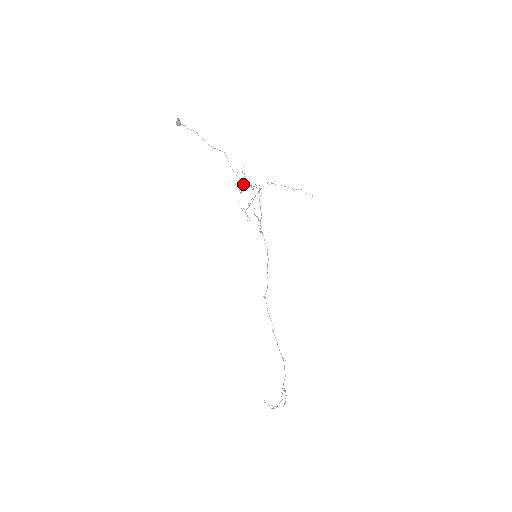
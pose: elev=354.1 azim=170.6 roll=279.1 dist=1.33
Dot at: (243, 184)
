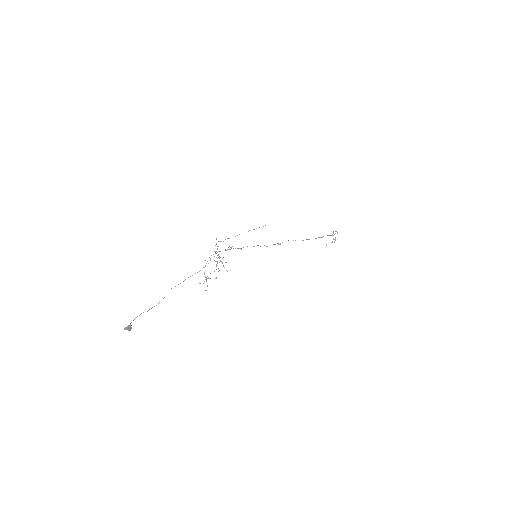
Dot at: occluded
